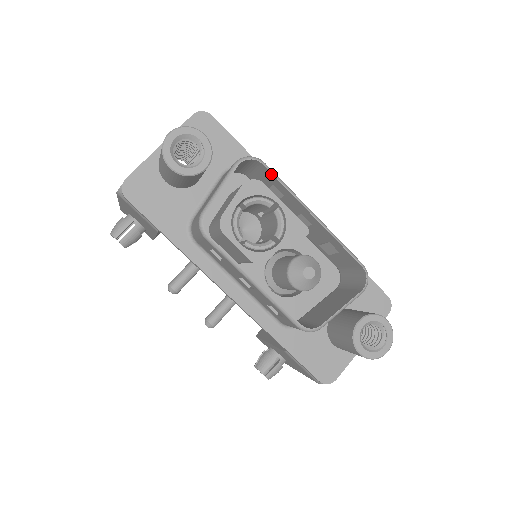
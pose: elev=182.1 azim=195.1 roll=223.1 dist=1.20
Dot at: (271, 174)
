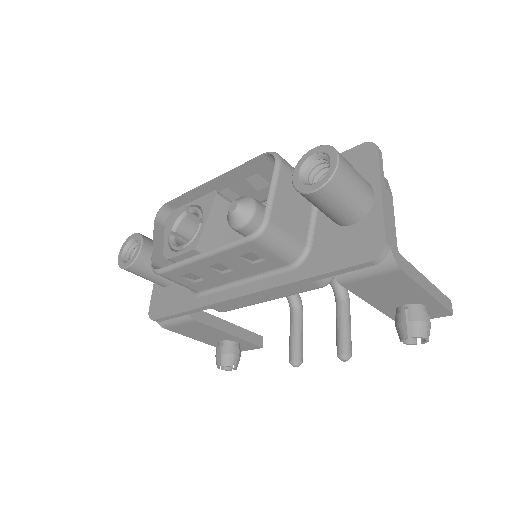
Dot at: (174, 201)
